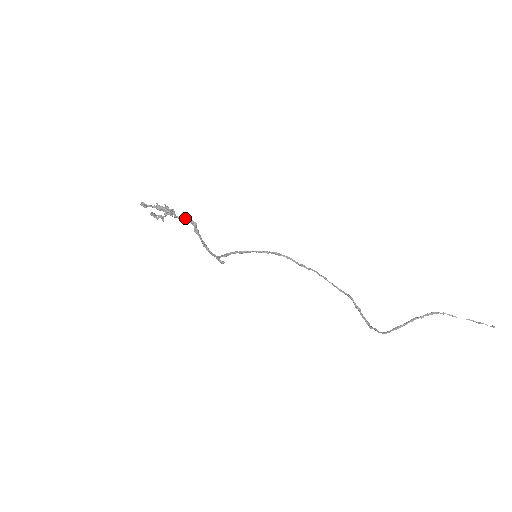
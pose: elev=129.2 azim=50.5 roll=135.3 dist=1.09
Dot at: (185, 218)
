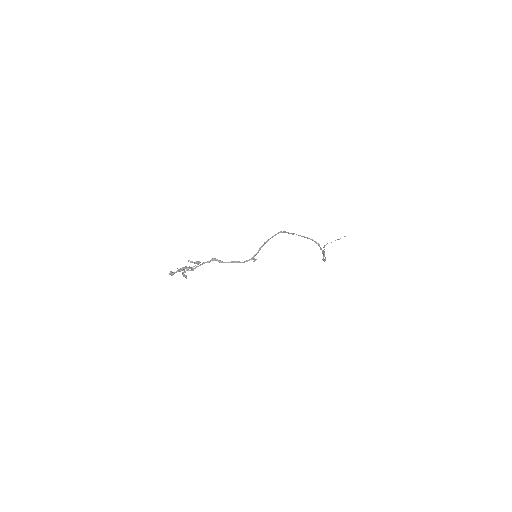
Dot at: (205, 262)
